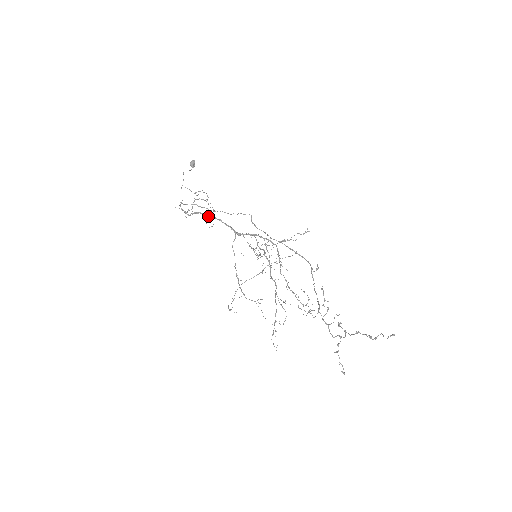
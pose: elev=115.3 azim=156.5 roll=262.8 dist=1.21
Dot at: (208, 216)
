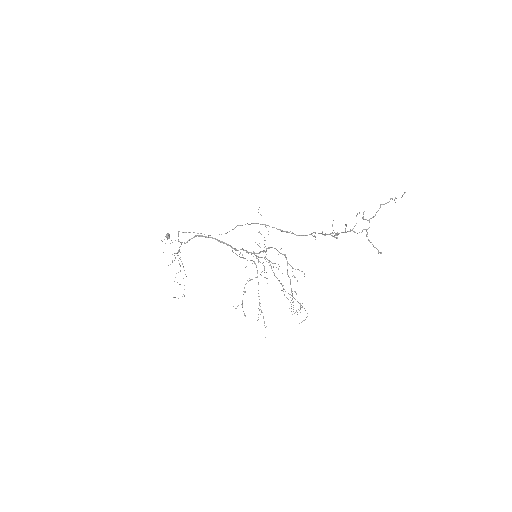
Dot at: occluded
